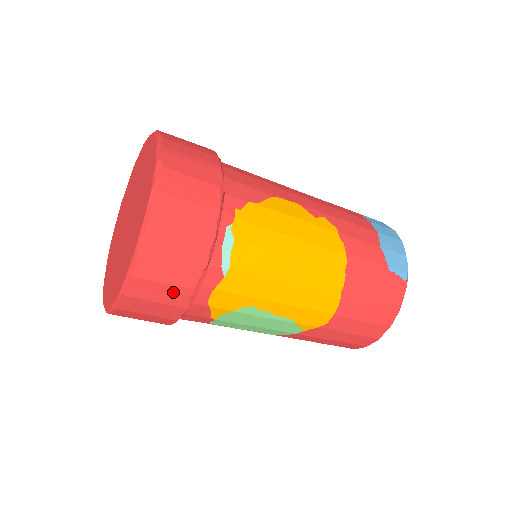
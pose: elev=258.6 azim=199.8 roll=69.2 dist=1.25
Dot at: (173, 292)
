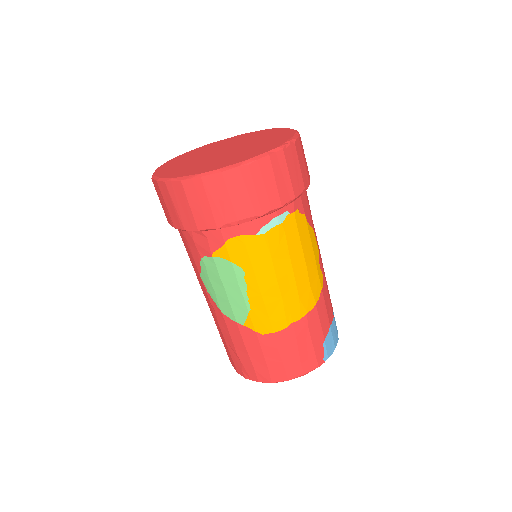
Dot at: (226, 208)
